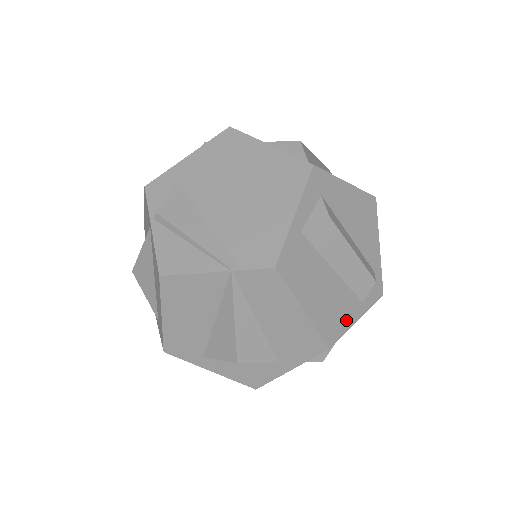
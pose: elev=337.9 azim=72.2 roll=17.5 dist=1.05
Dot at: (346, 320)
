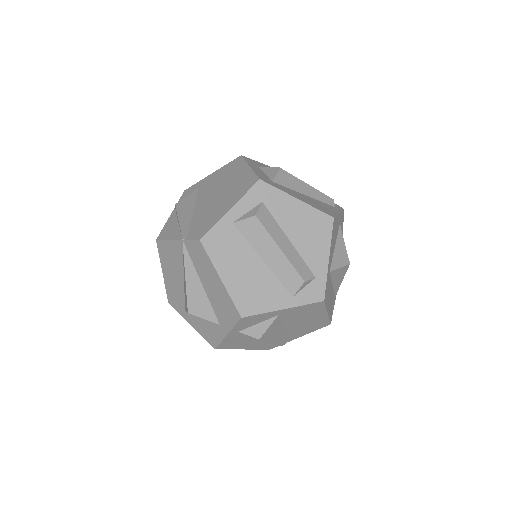
Dot at: (268, 304)
